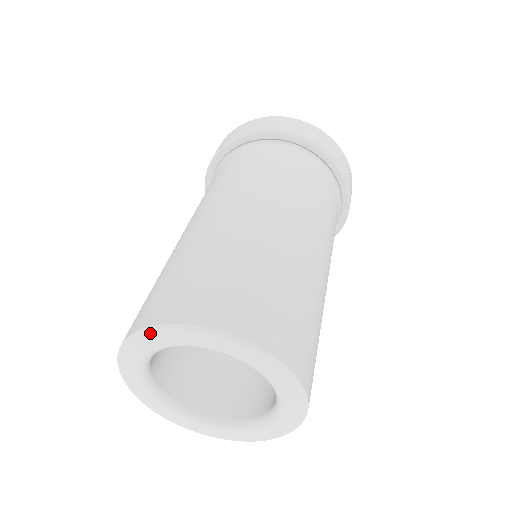
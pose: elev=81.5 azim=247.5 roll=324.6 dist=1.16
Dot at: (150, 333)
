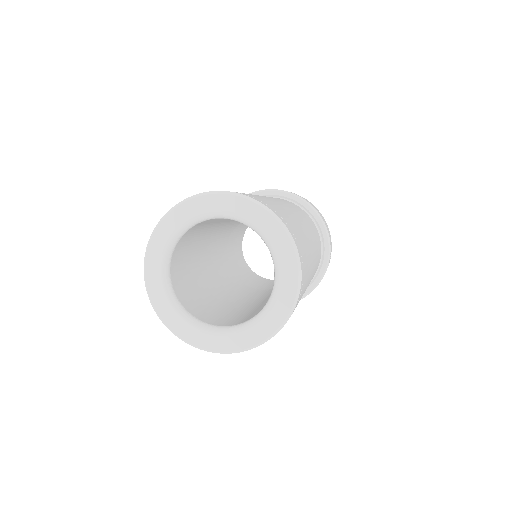
Dot at: (171, 213)
